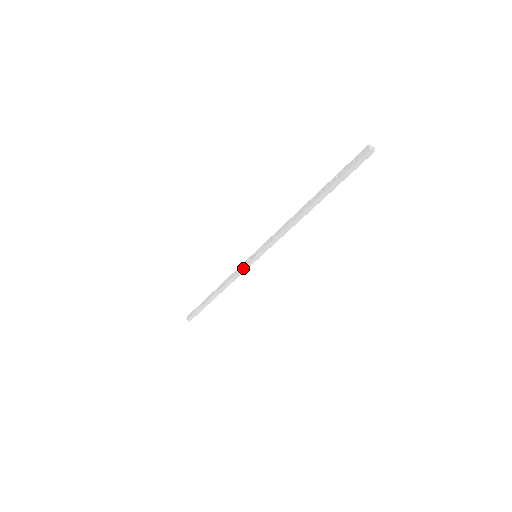
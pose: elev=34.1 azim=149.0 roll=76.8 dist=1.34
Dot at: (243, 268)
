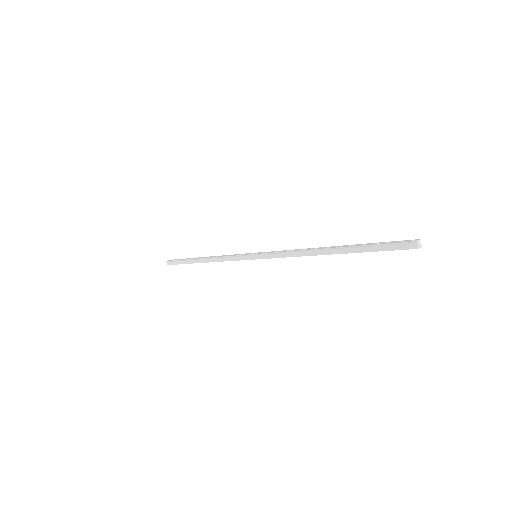
Dot at: (239, 257)
